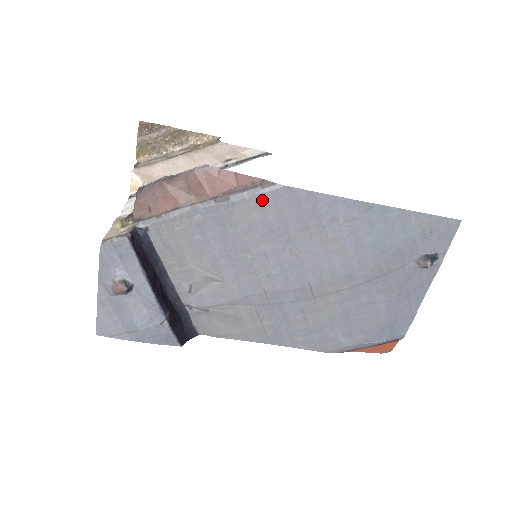
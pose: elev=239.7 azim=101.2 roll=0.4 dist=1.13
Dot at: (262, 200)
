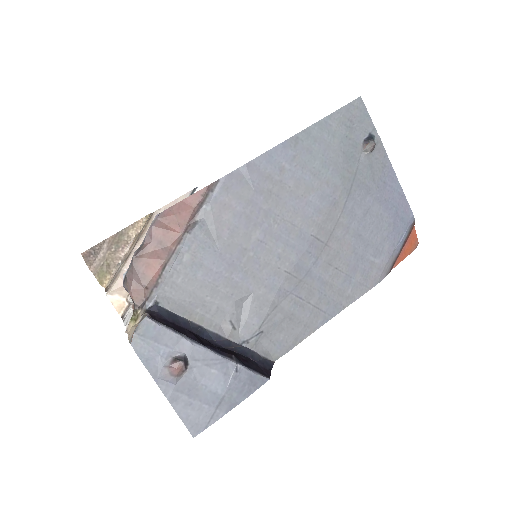
Dot at: (220, 200)
